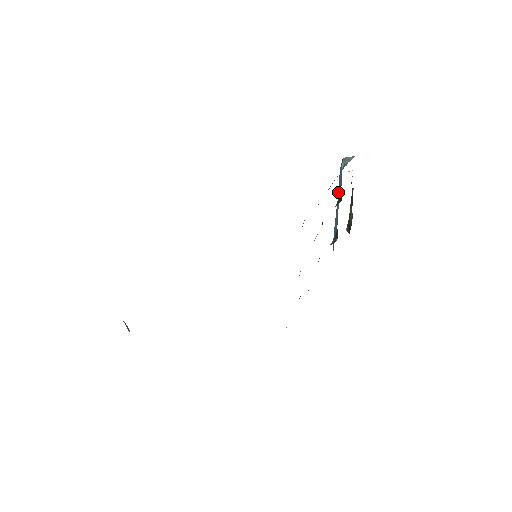
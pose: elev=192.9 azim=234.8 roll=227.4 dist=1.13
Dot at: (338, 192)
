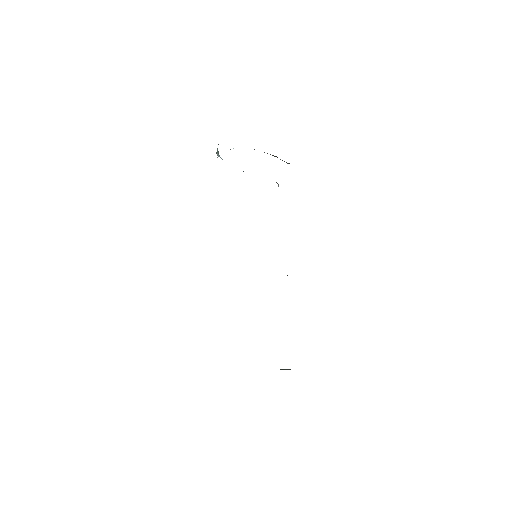
Dot at: occluded
